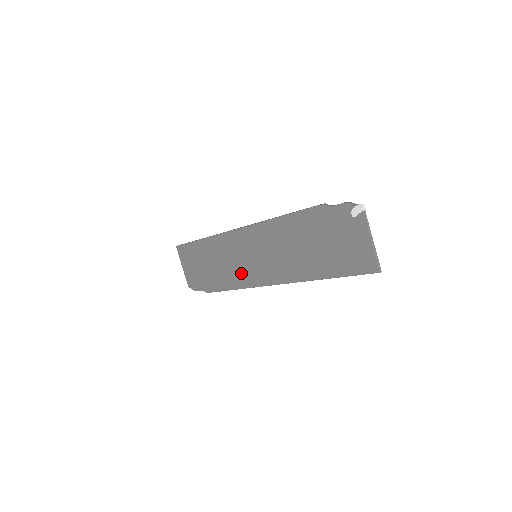
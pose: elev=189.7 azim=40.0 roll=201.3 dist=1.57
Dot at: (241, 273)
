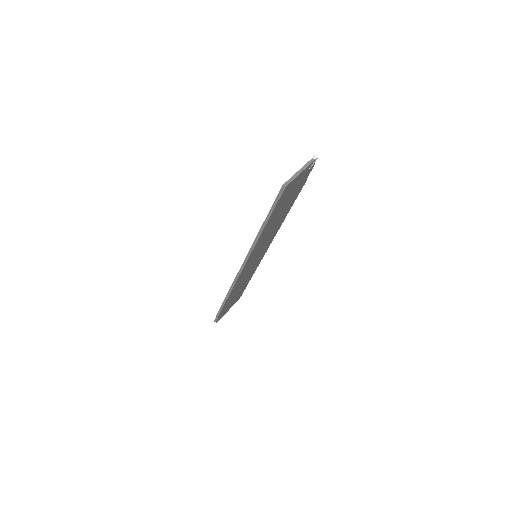
Dot at: occluded
